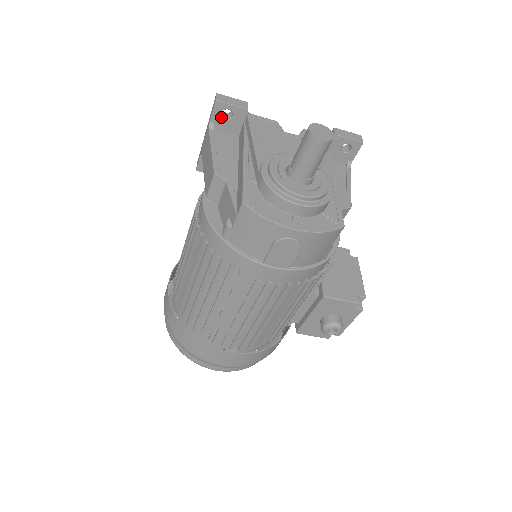
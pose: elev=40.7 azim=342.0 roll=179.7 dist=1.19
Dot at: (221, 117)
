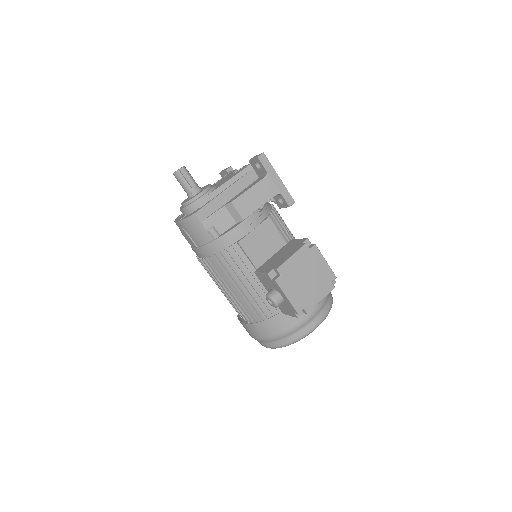
Dot at: occluded
